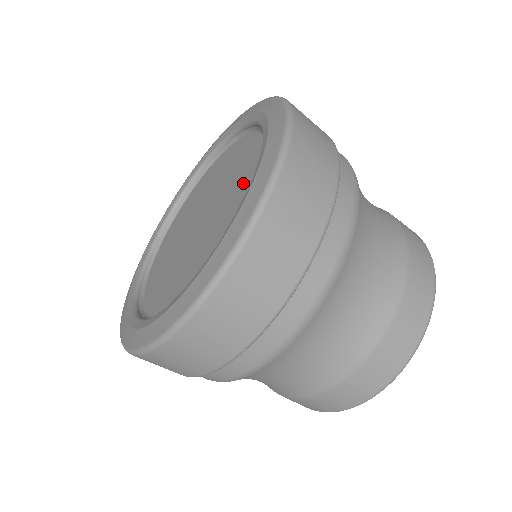
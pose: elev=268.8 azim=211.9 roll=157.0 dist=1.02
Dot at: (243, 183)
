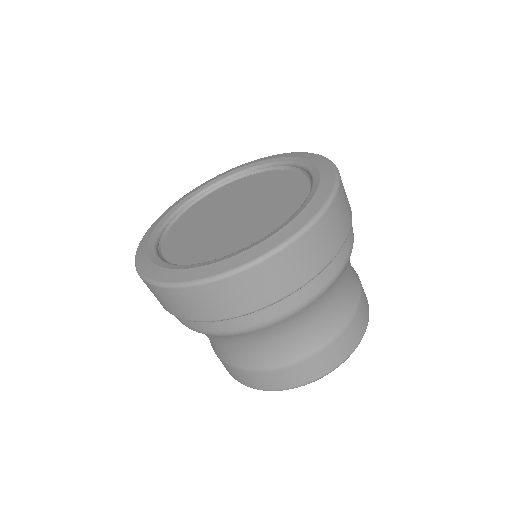
Dot at: (271, 221)
